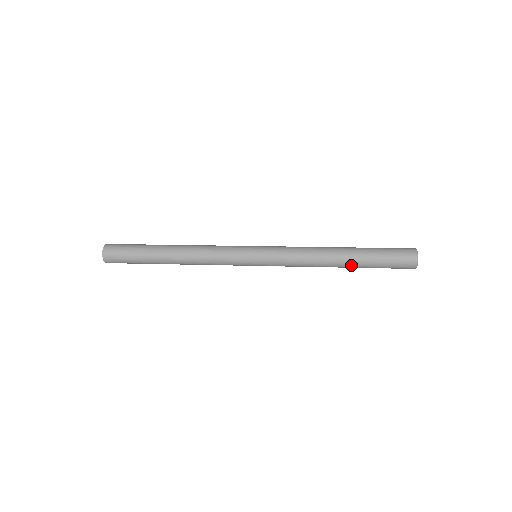
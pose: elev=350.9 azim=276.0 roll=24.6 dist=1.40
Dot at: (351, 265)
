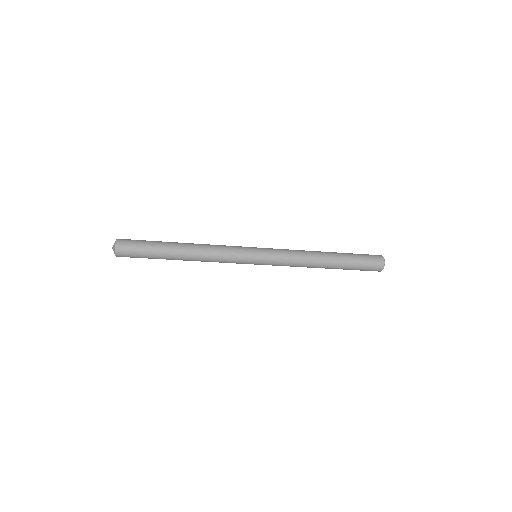
Dot at: (335, 259)
